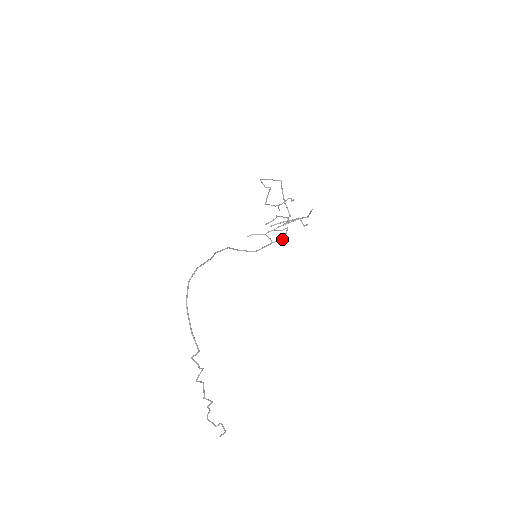
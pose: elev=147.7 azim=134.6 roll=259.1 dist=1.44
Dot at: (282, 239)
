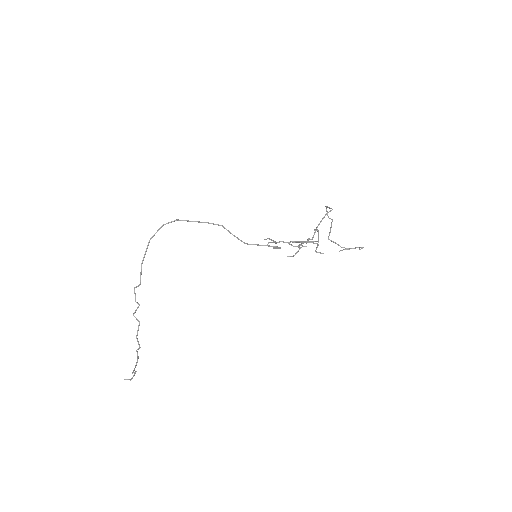
Dot at: occluded
